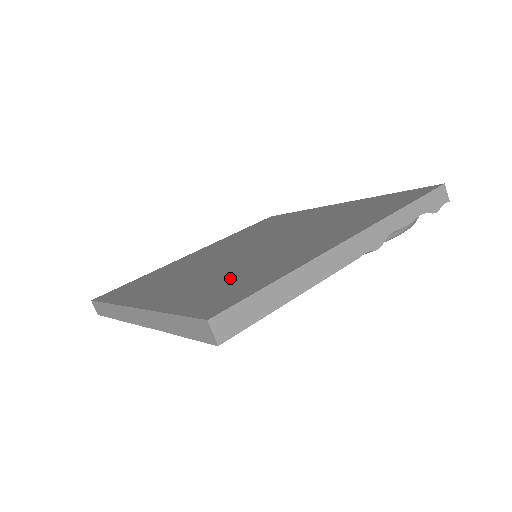
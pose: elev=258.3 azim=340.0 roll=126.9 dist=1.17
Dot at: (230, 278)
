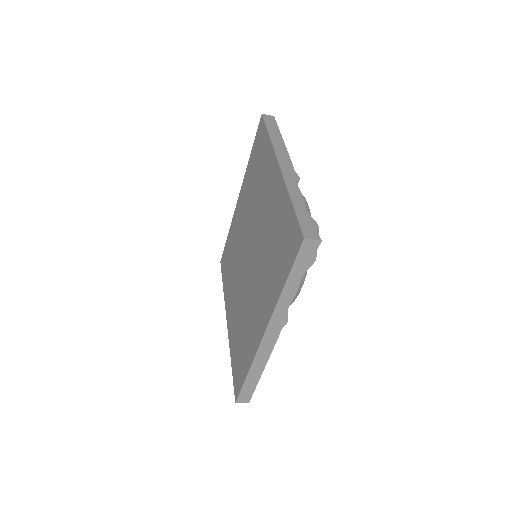
Dot at: (241, 334)
